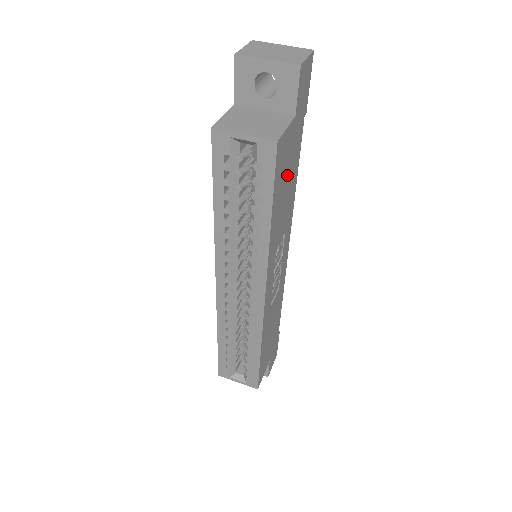
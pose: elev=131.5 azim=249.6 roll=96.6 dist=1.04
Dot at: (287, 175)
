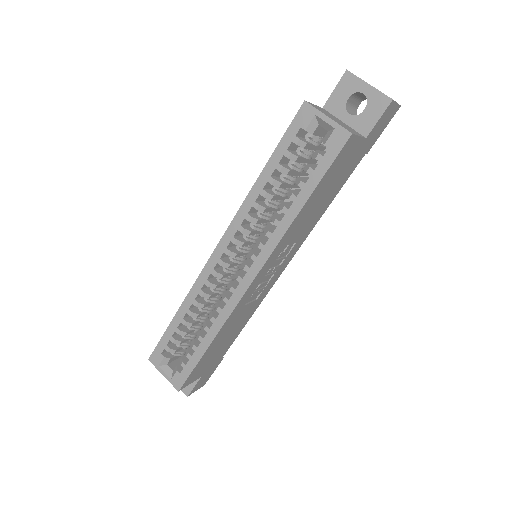
Dot at: (332, 184)
